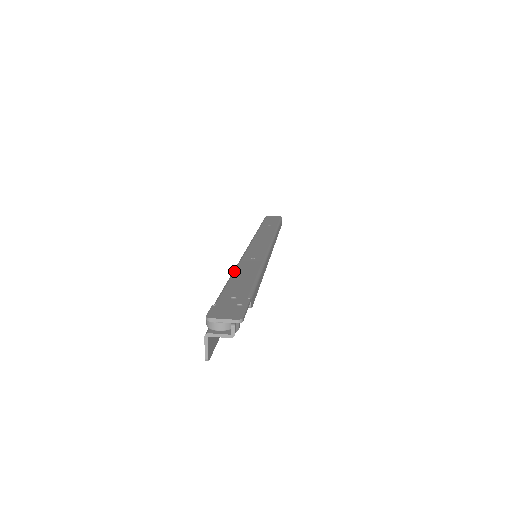
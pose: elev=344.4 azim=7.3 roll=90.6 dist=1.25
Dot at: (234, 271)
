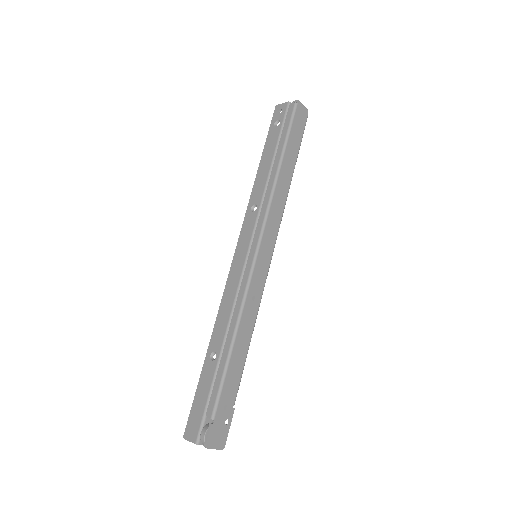
Dot at: (236, 338)
